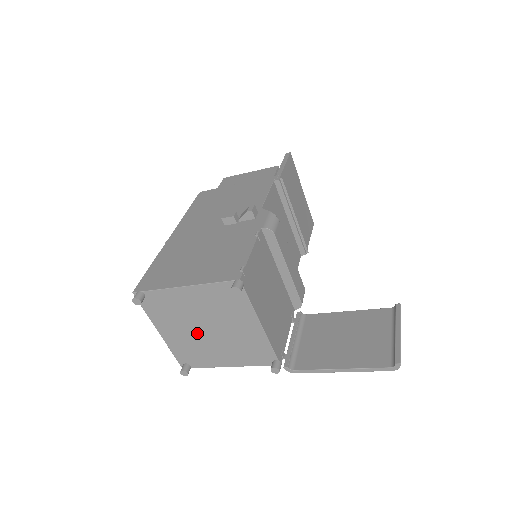
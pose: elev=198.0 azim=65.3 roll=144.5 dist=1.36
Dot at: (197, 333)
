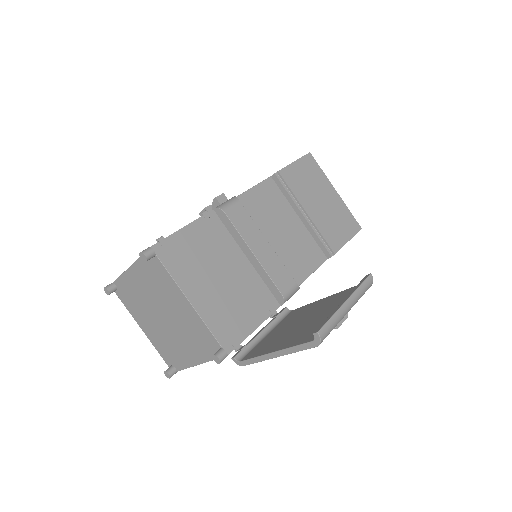
Dot at: (160, 323)
